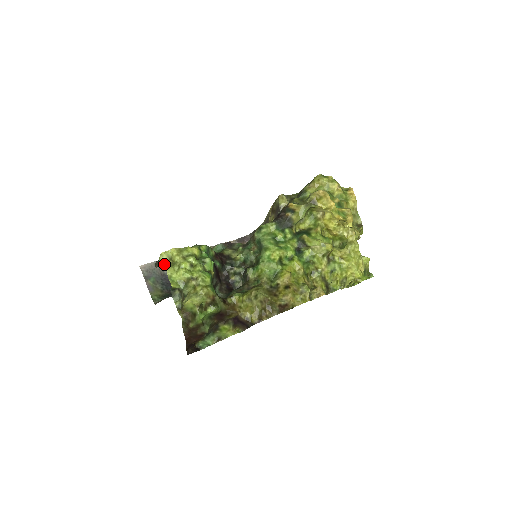
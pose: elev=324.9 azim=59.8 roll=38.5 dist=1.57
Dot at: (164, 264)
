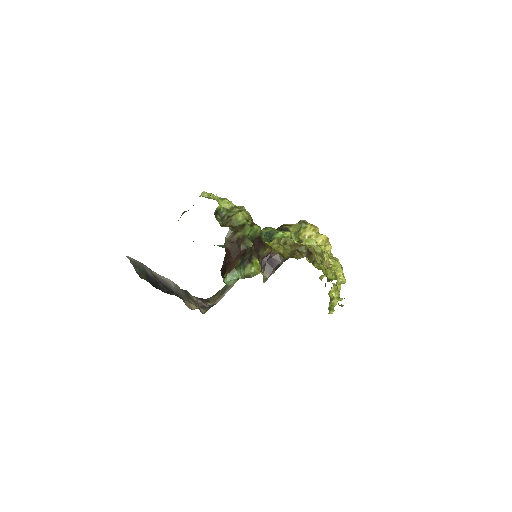
Dot at: (207, 197)
